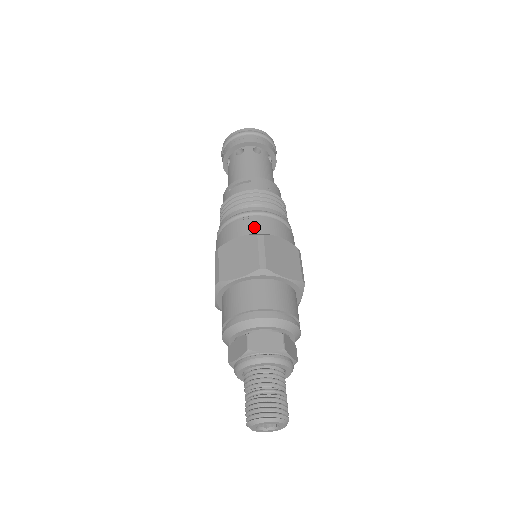
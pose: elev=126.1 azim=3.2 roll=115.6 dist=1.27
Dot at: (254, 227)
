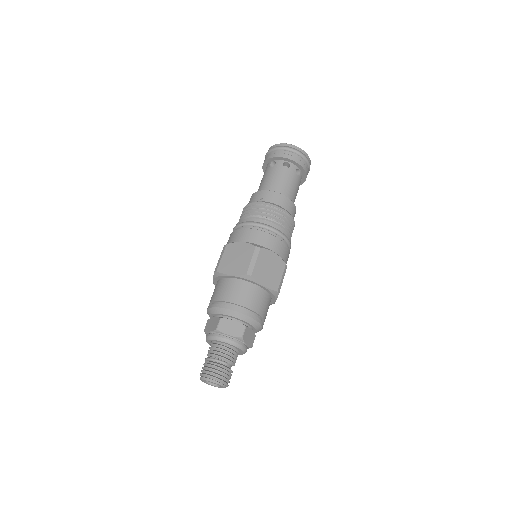
Dot at: (230, 239)
